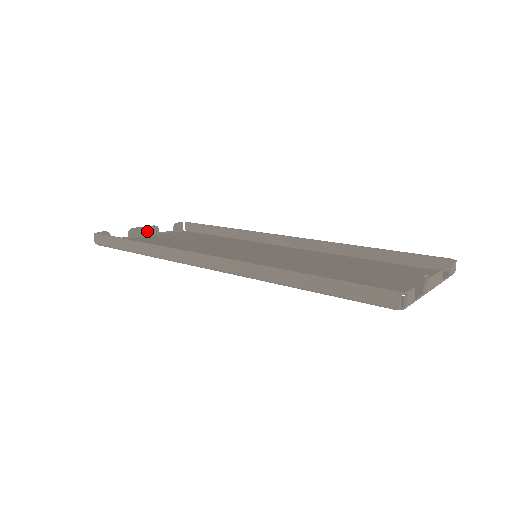
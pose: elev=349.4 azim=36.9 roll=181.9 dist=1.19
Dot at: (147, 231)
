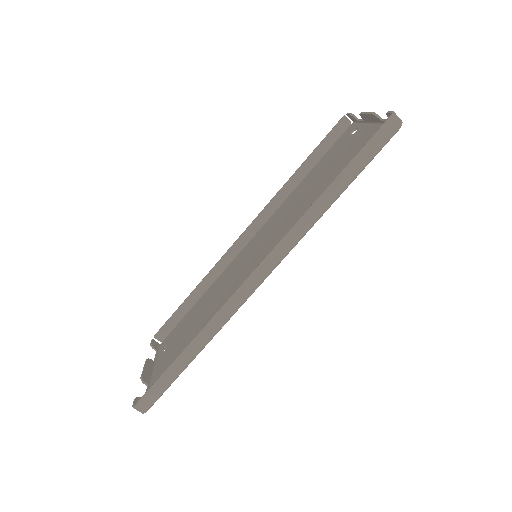
Dot at: (149, 369)
